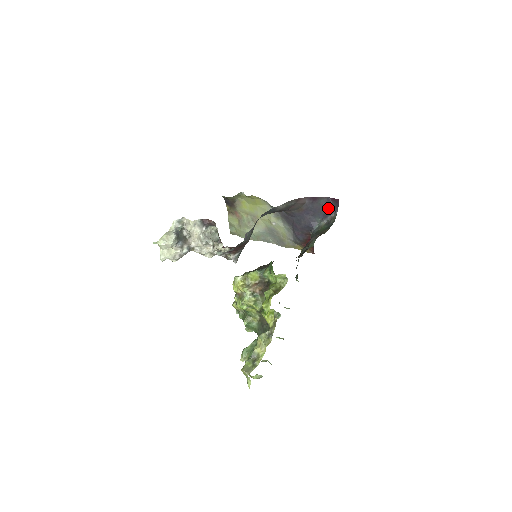
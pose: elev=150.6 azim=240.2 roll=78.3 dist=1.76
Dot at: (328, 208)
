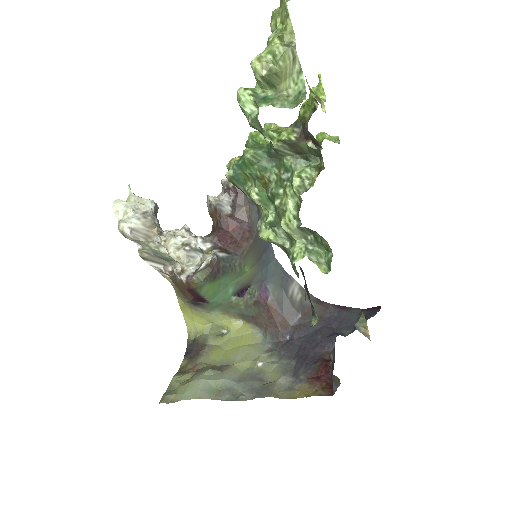
Dot at: occluded
